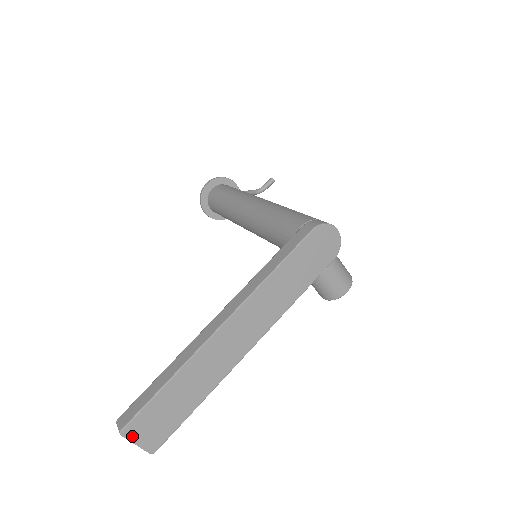
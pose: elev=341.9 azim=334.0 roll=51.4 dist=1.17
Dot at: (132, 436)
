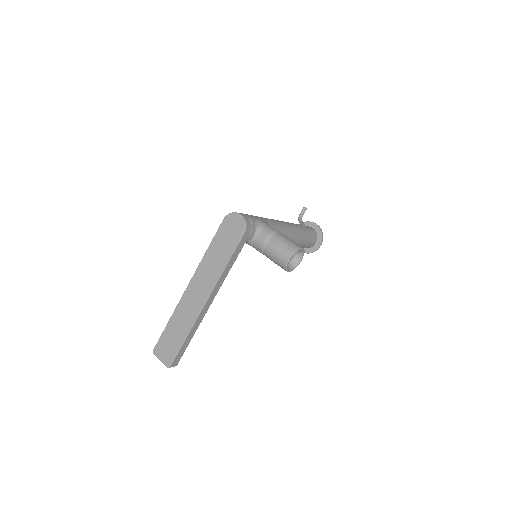
Dot at: (158, 354)
